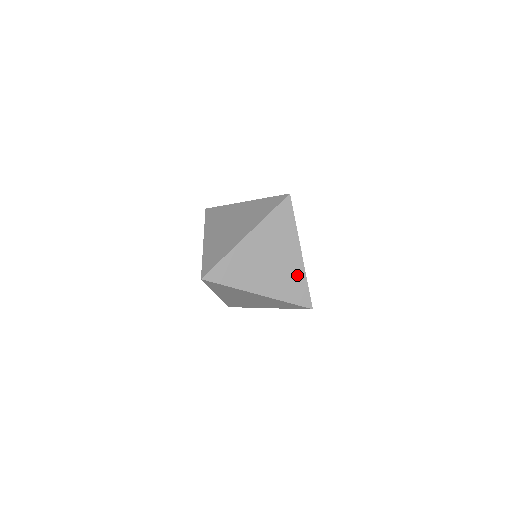
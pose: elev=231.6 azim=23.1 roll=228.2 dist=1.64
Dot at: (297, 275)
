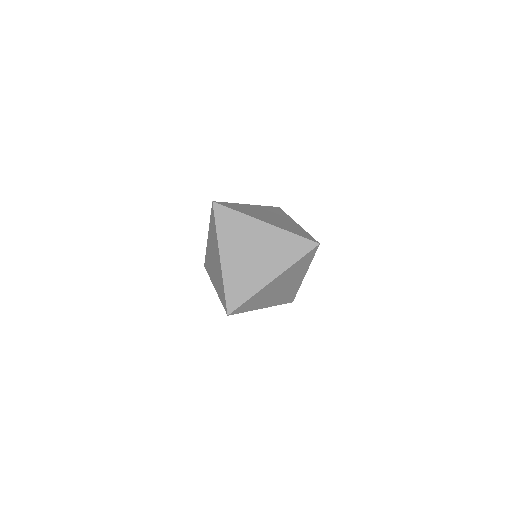
Dot at: (294, 289)
